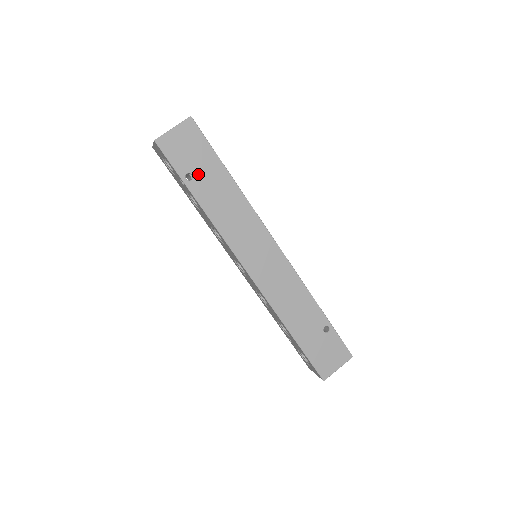
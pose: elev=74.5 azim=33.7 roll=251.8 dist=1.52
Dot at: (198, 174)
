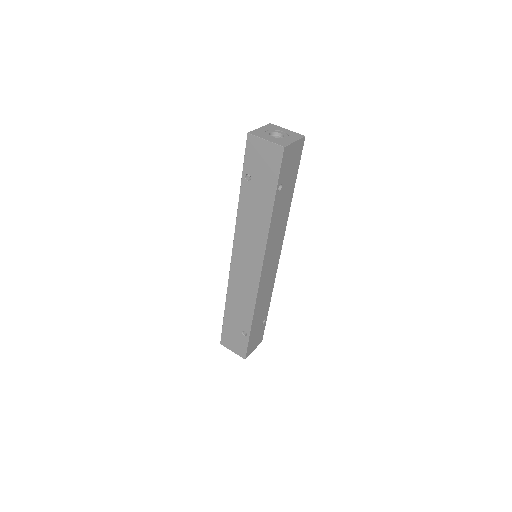
Dot at: (255, 183)
